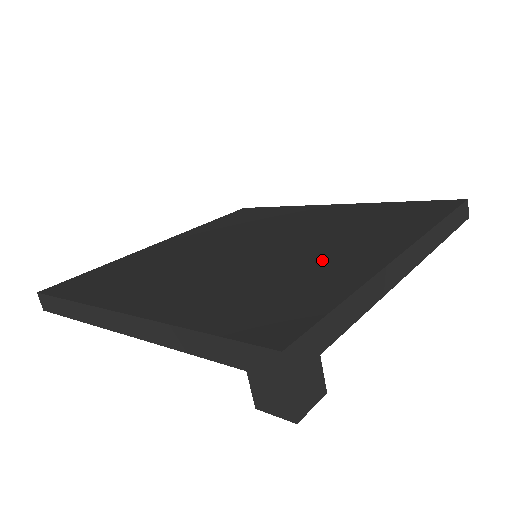
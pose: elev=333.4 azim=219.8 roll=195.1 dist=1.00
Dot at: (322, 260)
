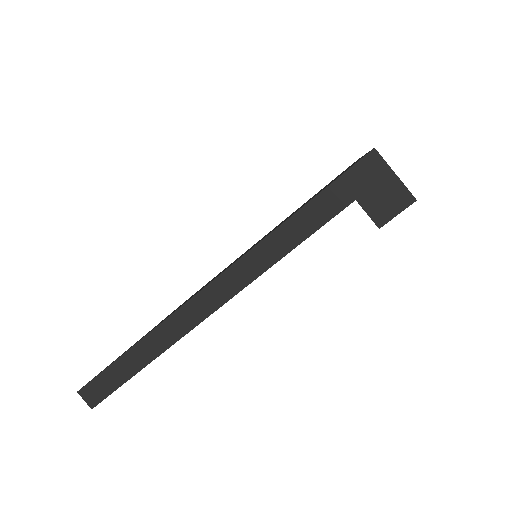
Dot at: occluded
